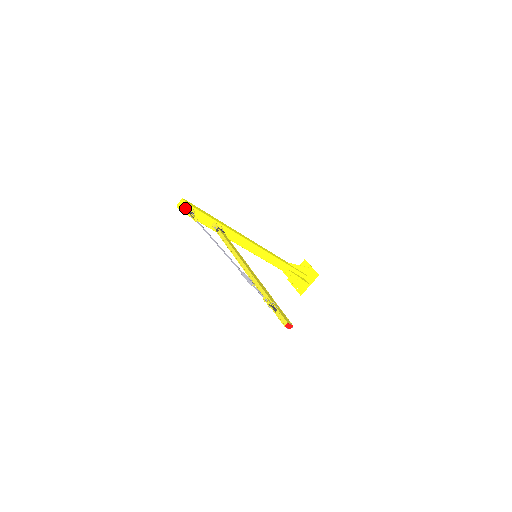
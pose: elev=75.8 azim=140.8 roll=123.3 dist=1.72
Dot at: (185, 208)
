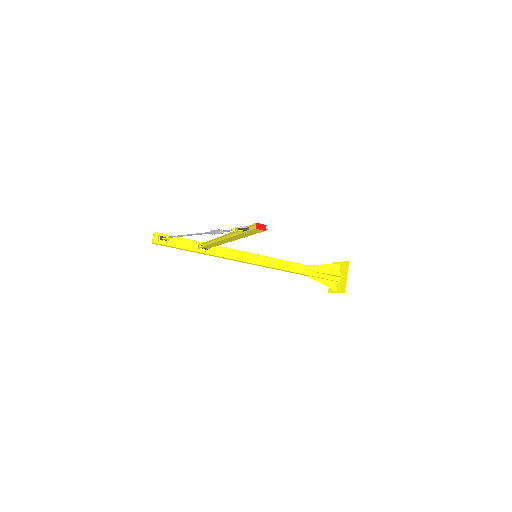
Dot at: (157, 238)
